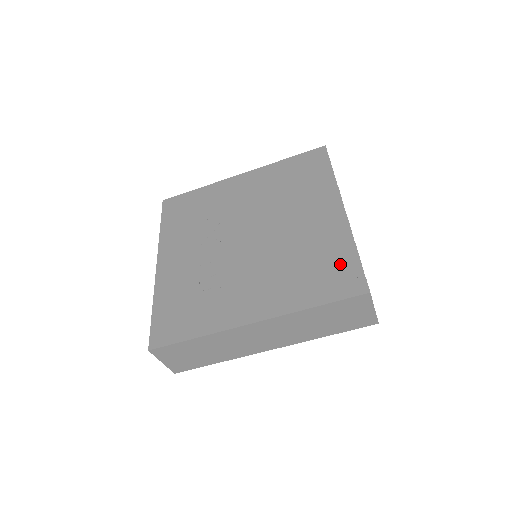
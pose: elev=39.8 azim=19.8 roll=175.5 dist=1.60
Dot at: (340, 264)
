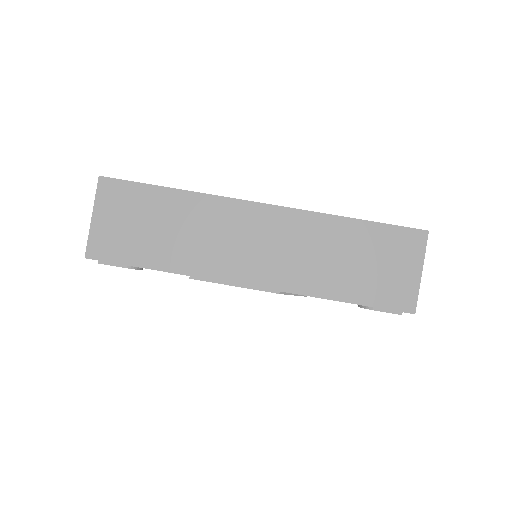
Dot at: occluded
